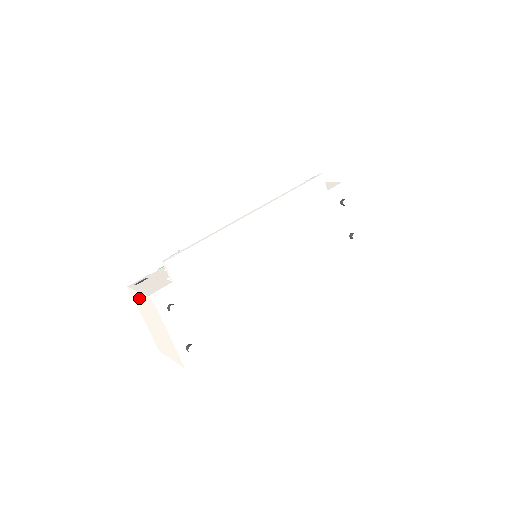
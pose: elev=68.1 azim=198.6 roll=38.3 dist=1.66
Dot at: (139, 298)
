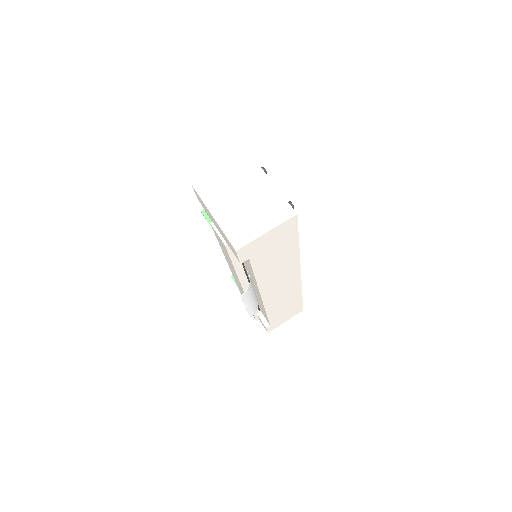
Dot at: (217, 179)
